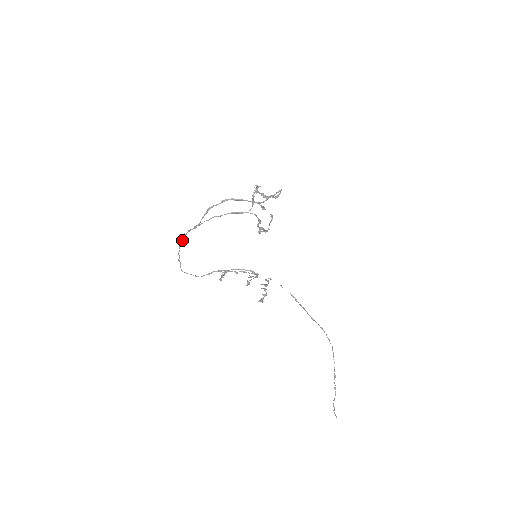
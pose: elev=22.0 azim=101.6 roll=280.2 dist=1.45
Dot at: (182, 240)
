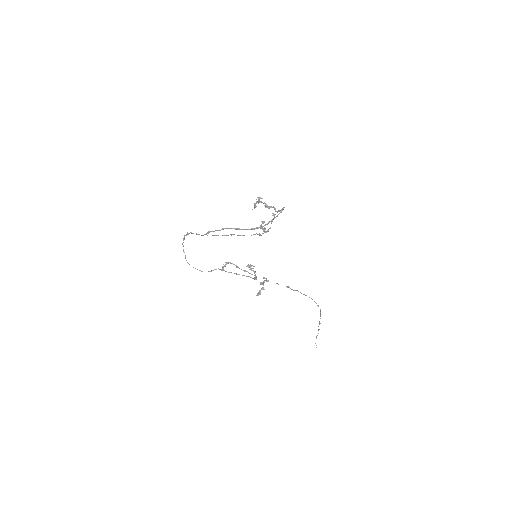
Dot at: occluded
